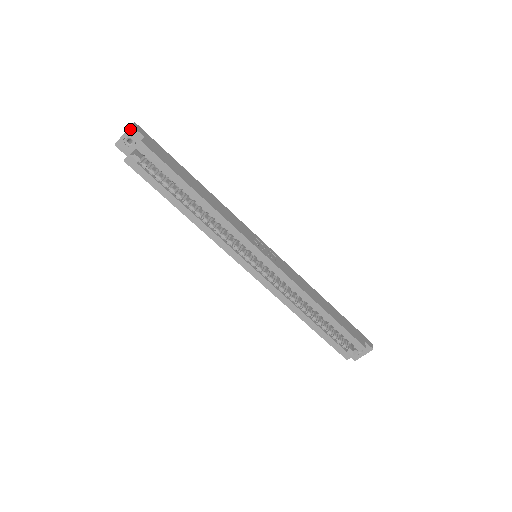
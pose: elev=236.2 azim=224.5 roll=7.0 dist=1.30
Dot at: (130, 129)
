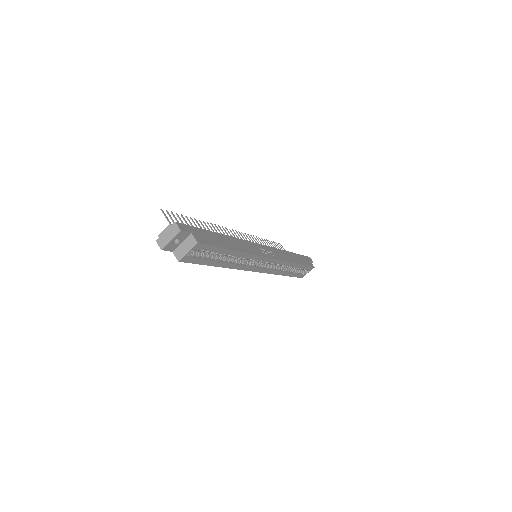
Dot at: (179, 234)
